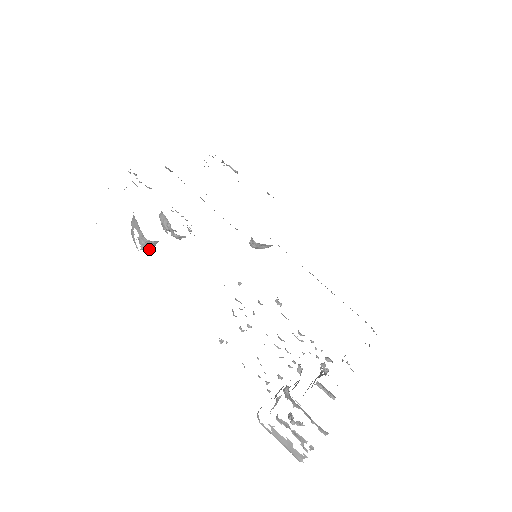
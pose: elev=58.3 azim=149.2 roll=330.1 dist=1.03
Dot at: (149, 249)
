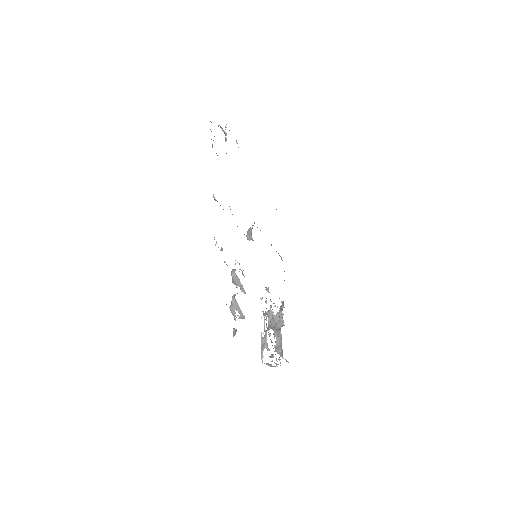
Dot at: occluded
